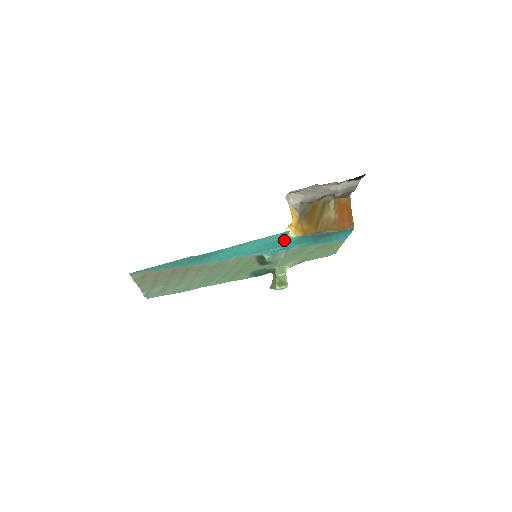
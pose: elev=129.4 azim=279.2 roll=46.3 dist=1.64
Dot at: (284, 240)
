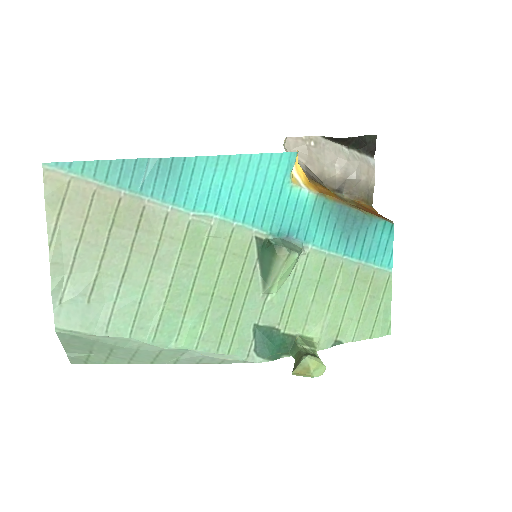
Dot at: (293, 194)
